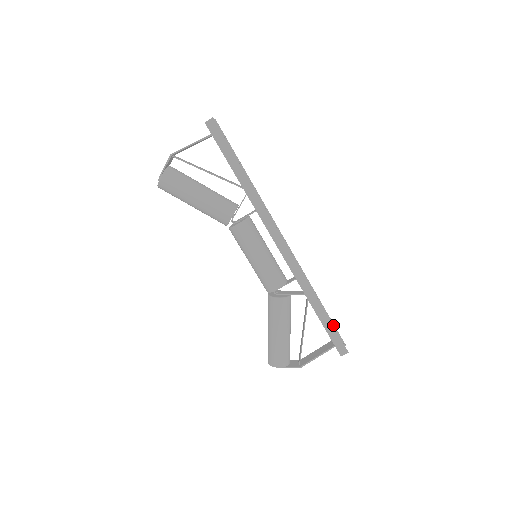
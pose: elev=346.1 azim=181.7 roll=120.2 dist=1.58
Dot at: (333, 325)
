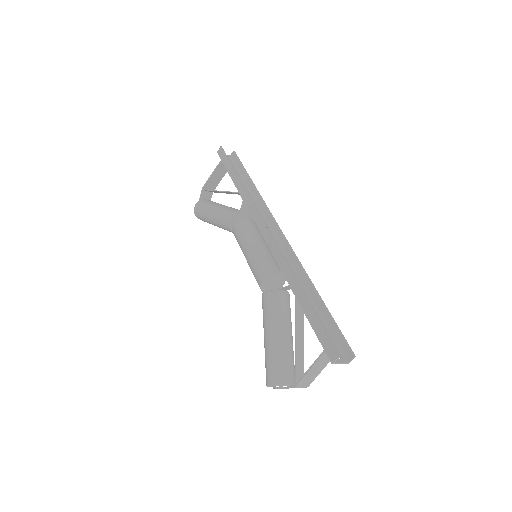
Dot at: (336, 327)
